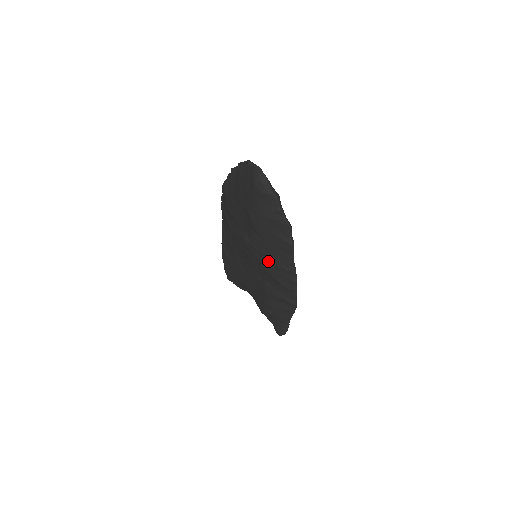
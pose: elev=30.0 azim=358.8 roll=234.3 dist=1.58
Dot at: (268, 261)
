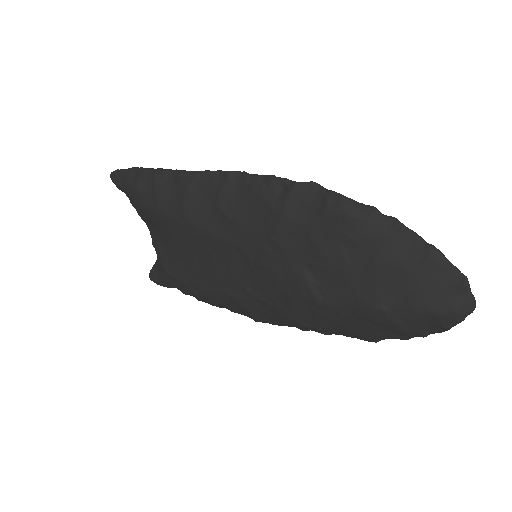
Dot at: (312, 318)
